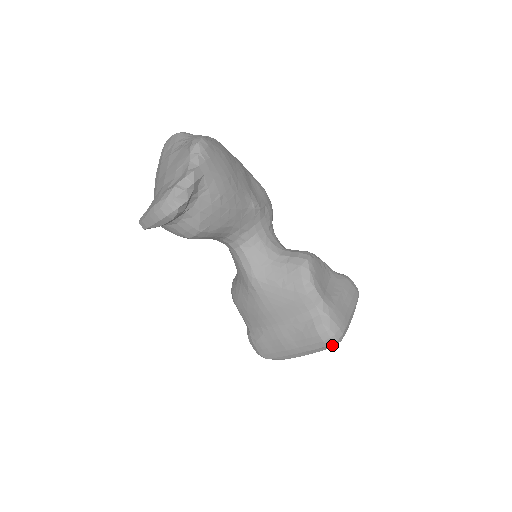
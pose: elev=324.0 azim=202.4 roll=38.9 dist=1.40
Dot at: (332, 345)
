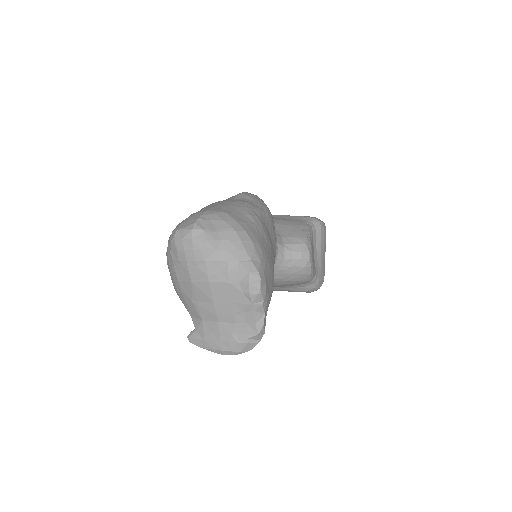
Dot at: occluded
